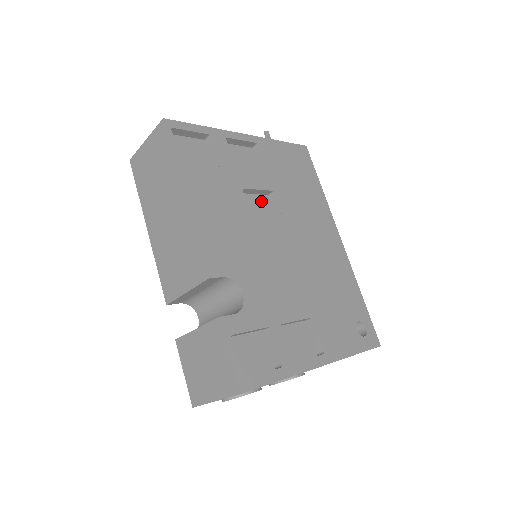
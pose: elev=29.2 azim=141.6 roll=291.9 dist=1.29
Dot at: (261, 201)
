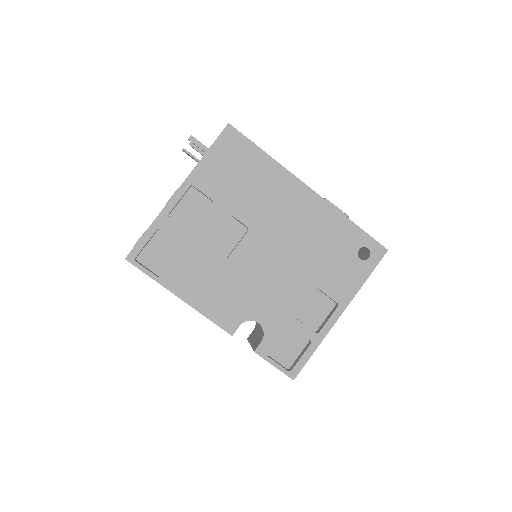
Dot at: (228, 229)
